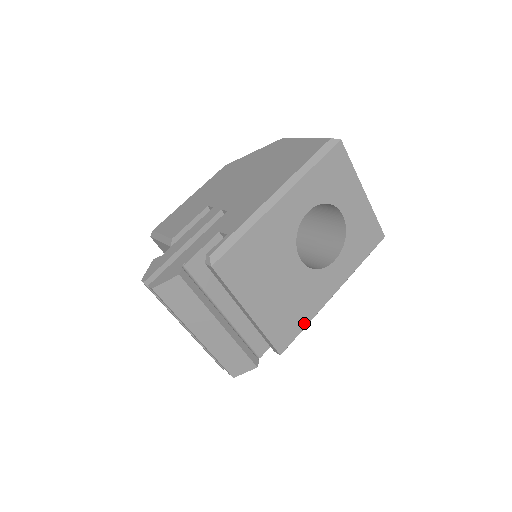
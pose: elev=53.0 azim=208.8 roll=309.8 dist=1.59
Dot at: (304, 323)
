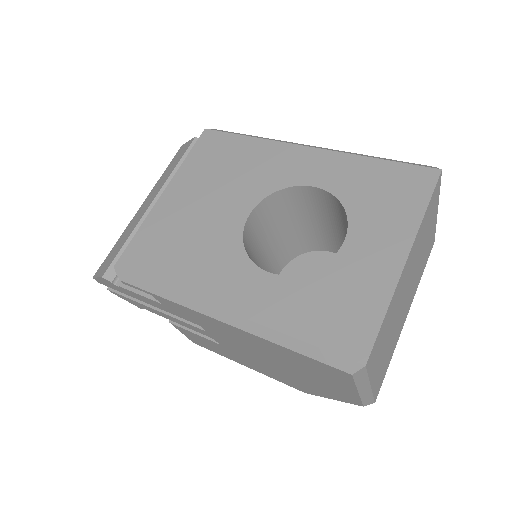
Dot at: (163, 278)
